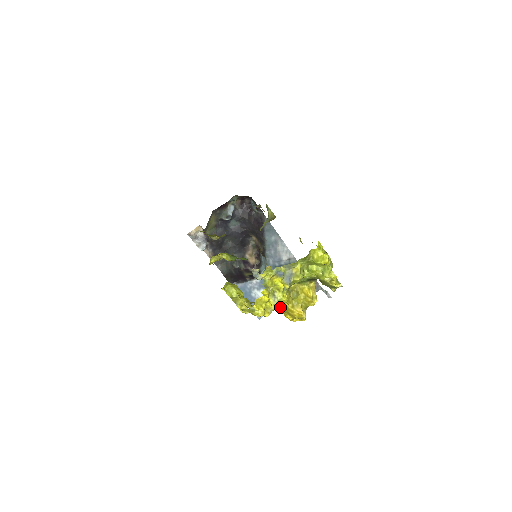
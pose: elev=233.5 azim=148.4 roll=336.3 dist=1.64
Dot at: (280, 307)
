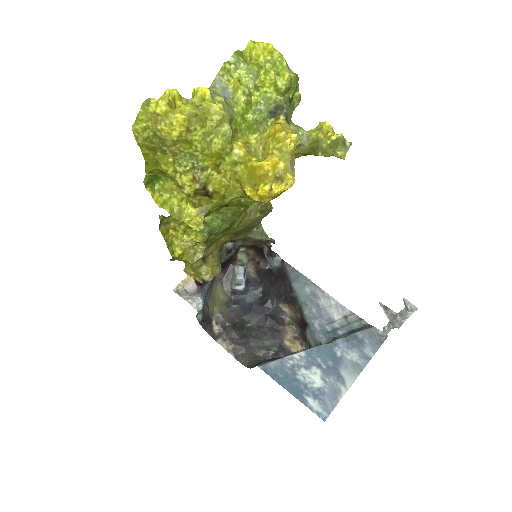
Dot at: (247, 186)
